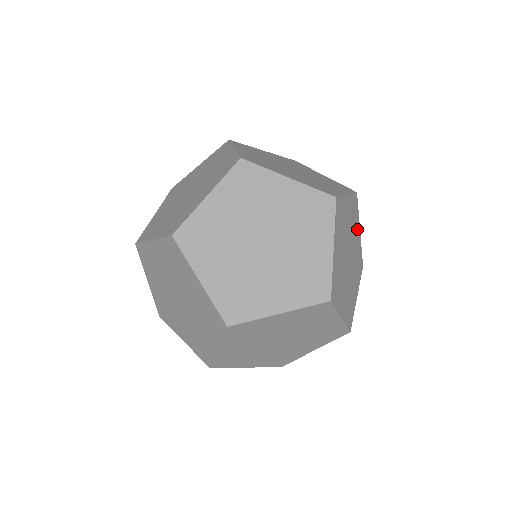
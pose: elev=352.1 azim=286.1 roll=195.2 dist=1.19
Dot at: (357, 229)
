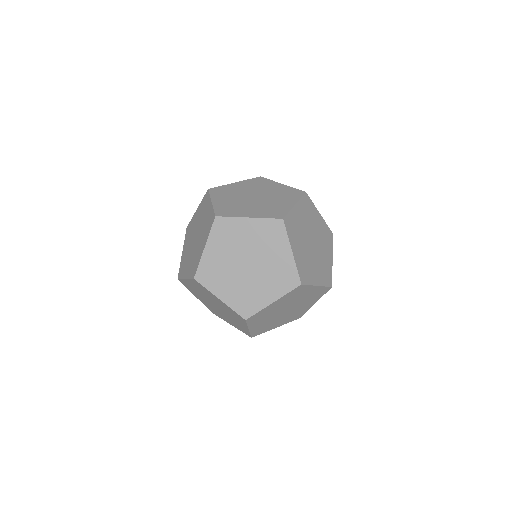
Dot at: (308, 291)
